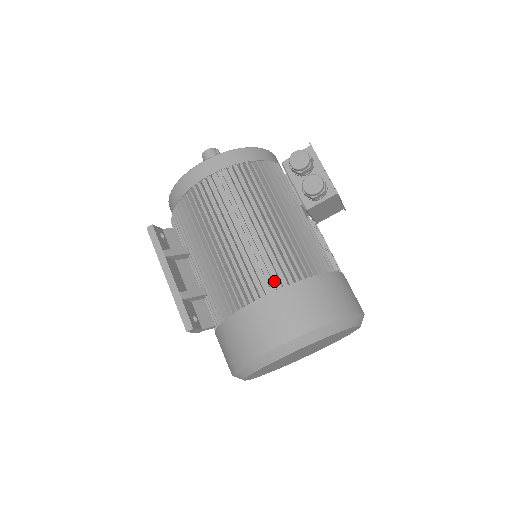
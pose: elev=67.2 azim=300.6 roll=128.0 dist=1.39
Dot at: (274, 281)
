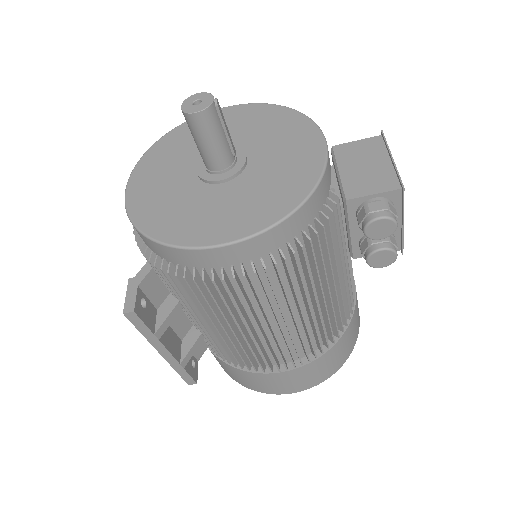
Dot at: (301, 361)
